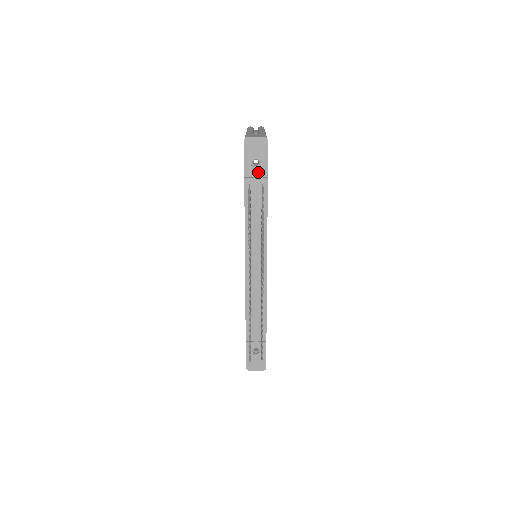
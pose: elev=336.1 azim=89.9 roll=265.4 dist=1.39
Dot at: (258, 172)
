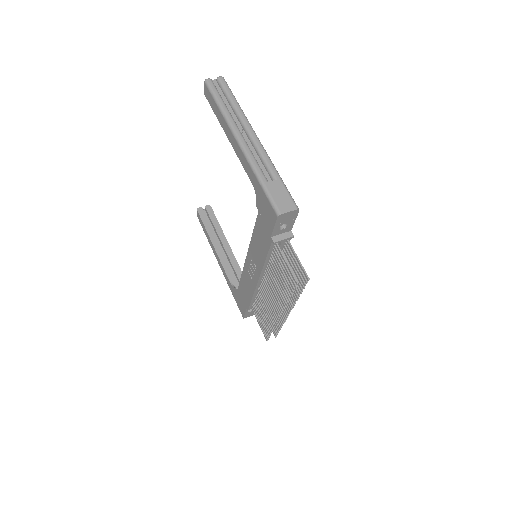
Dot at: (284, 230)
